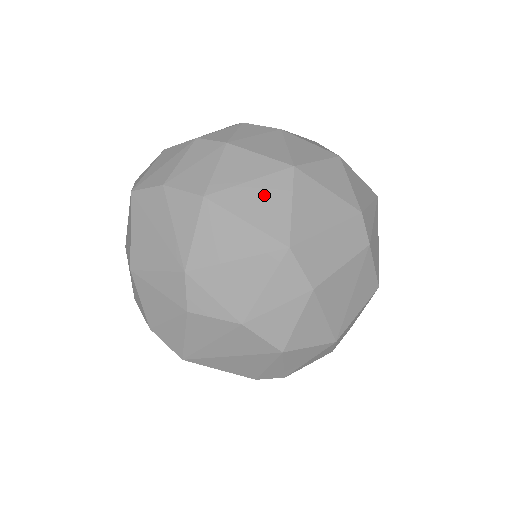
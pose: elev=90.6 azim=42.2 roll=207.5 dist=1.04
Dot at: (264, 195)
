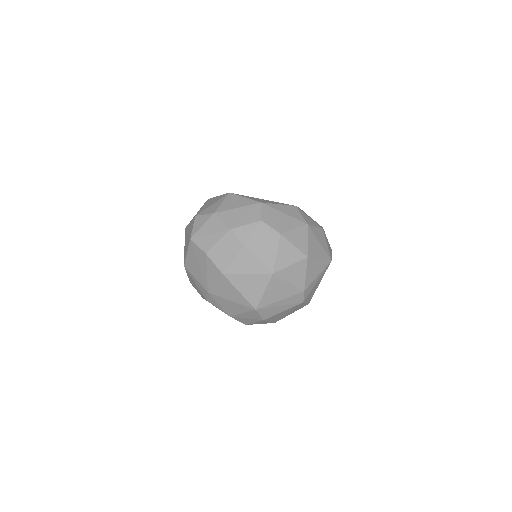
Dot at: (253, 283)
